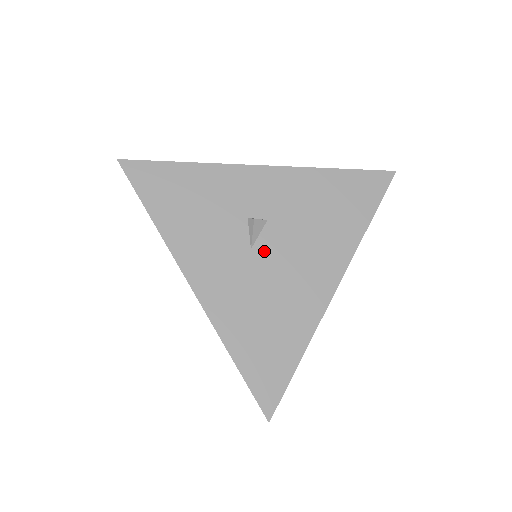
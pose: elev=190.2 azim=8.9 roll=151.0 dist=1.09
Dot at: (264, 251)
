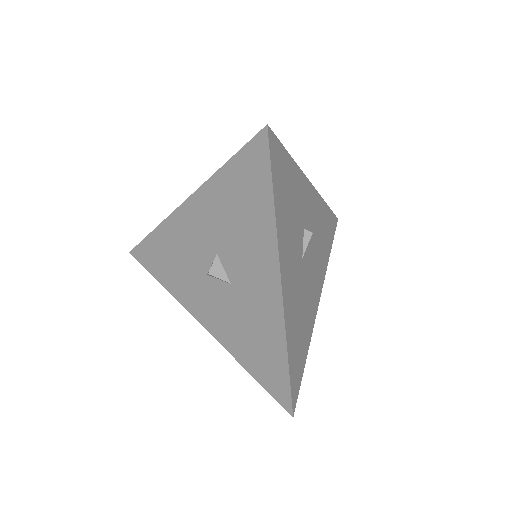
Dot at: (305, 262)
